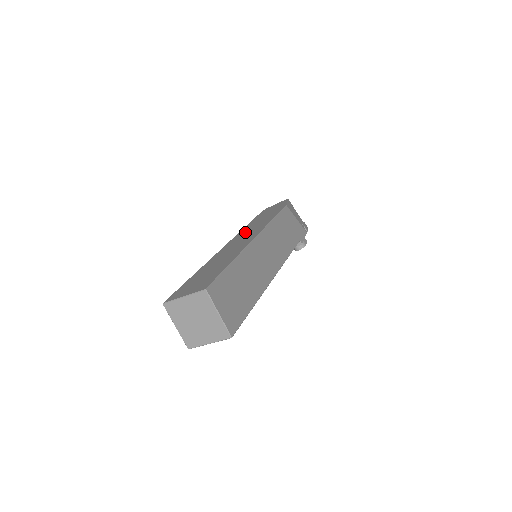
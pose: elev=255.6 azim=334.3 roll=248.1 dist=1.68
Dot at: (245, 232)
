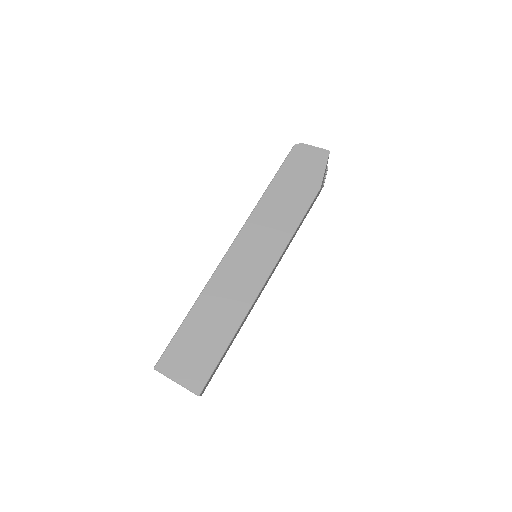
Dot at: (259, 229)
